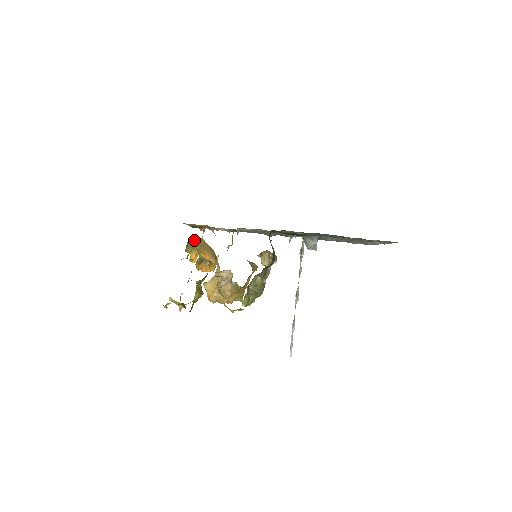
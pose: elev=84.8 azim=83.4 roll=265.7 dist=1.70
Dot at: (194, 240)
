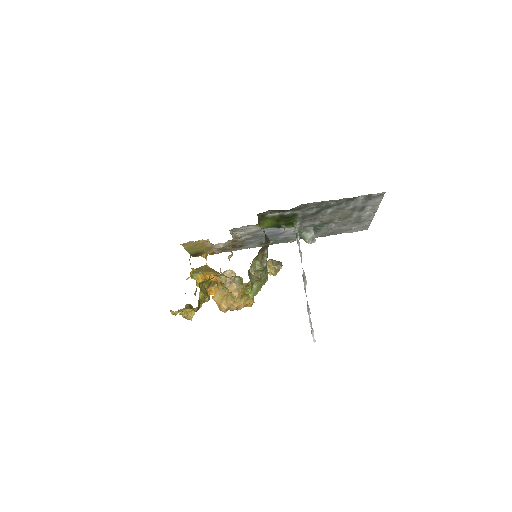
Dot at: occluded
